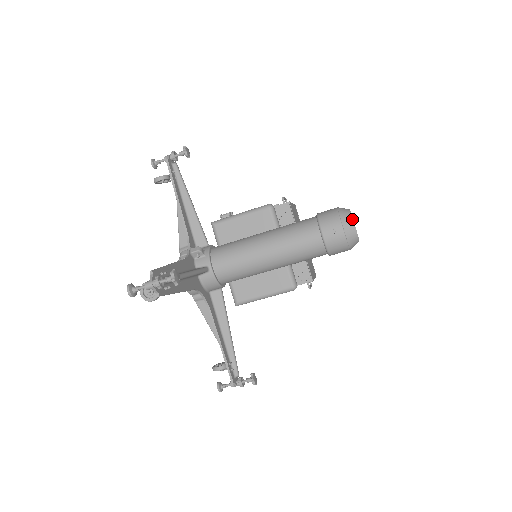
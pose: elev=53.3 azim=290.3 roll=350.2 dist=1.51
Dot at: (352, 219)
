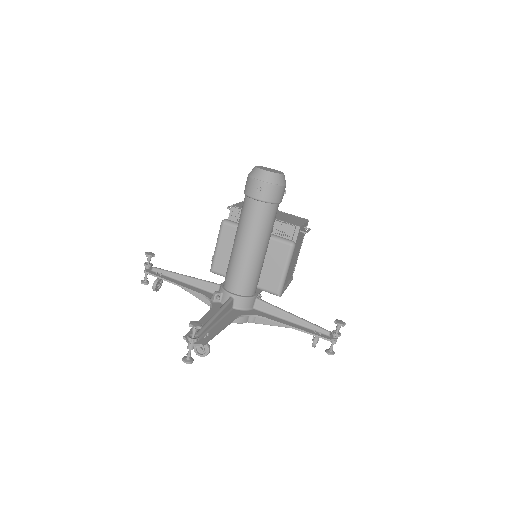
Dot at: (260, 170)
